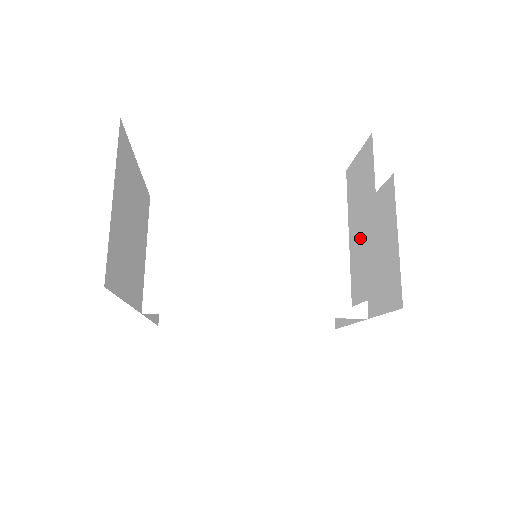
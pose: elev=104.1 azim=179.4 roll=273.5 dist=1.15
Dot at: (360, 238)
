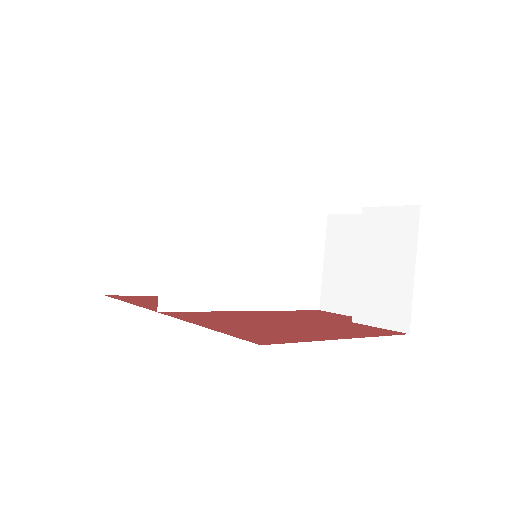
Dot at: (380, 277)
